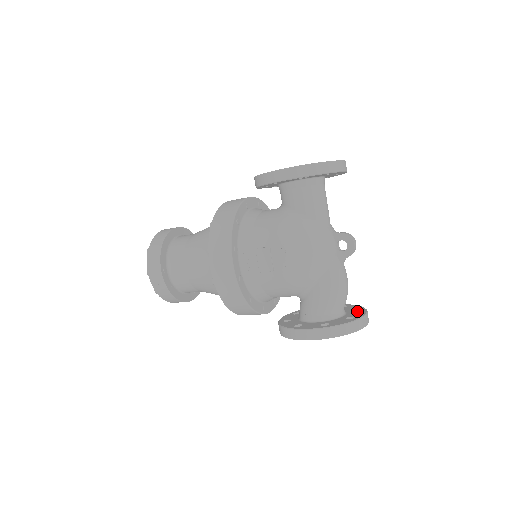
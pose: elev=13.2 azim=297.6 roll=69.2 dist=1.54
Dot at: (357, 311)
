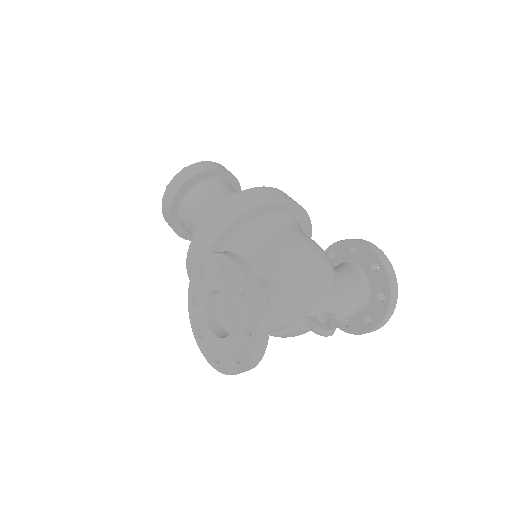
Dot at: (379, 303)
